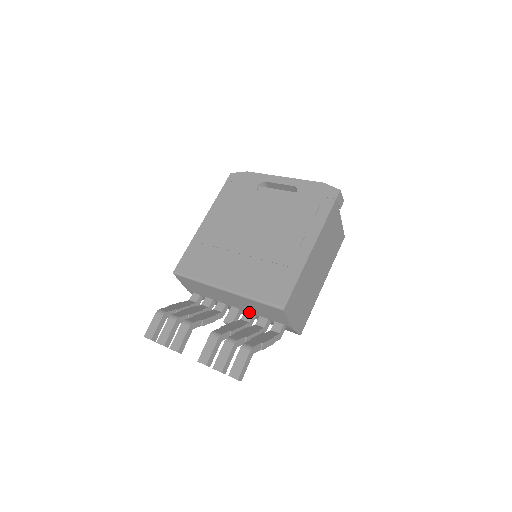
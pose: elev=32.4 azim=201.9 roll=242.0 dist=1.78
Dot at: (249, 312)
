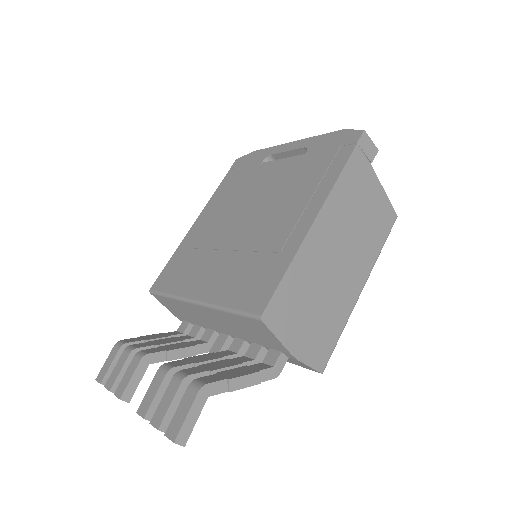
Dot at: (239, 338)
